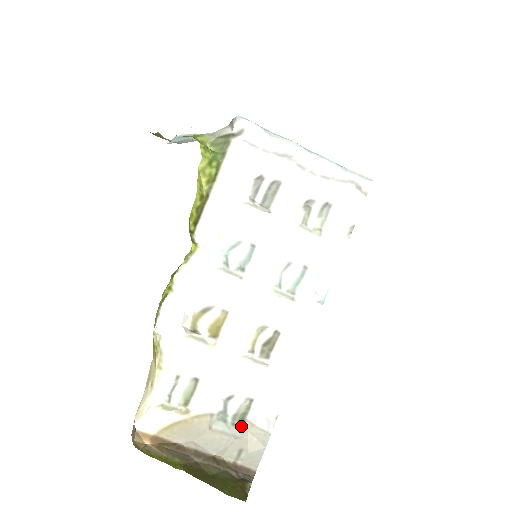
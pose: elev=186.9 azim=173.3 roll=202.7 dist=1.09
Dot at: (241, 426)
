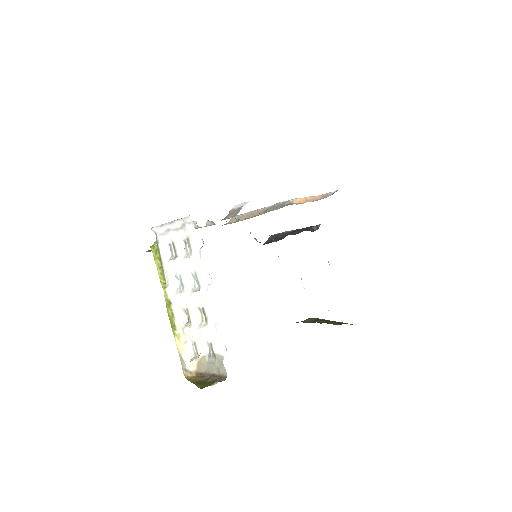
Dot at: (215, 357)
